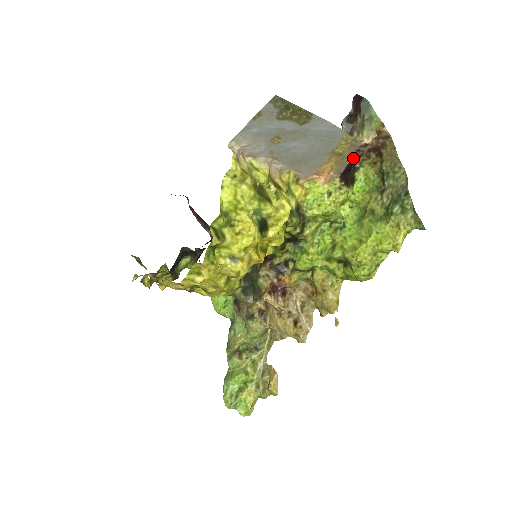
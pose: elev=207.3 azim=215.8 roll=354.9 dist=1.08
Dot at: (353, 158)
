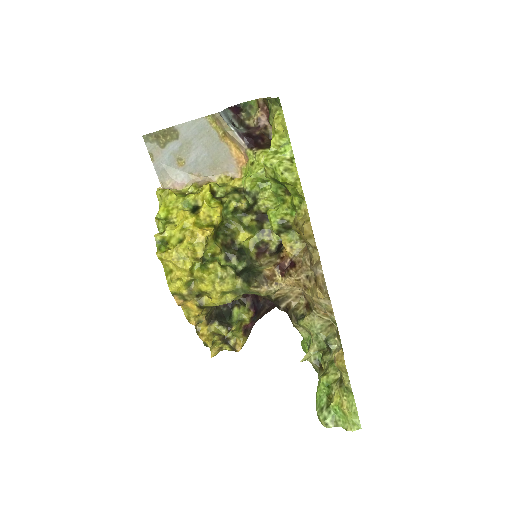
Dot at: (253, 132)
